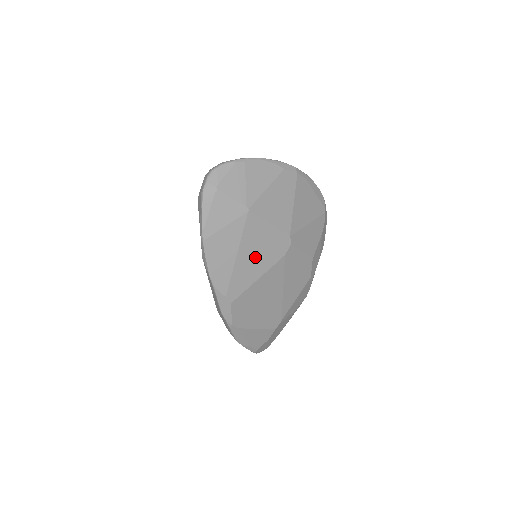
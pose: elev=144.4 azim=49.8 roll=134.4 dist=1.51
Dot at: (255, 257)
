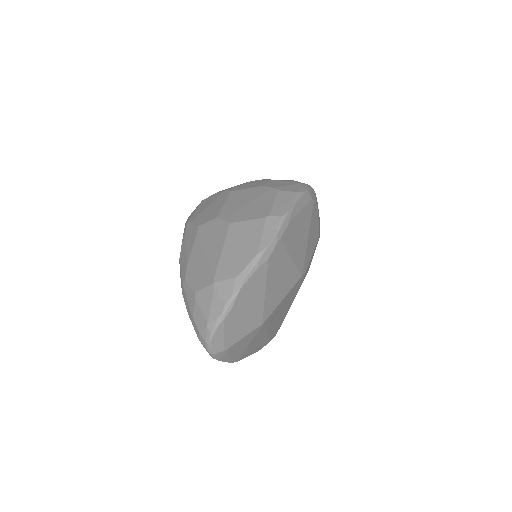
Dot at: (281, 314)
